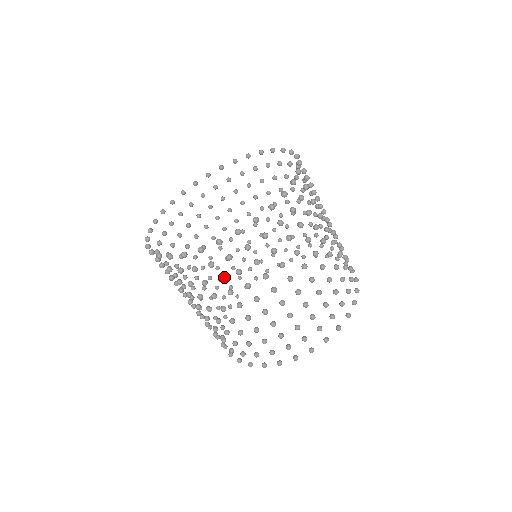
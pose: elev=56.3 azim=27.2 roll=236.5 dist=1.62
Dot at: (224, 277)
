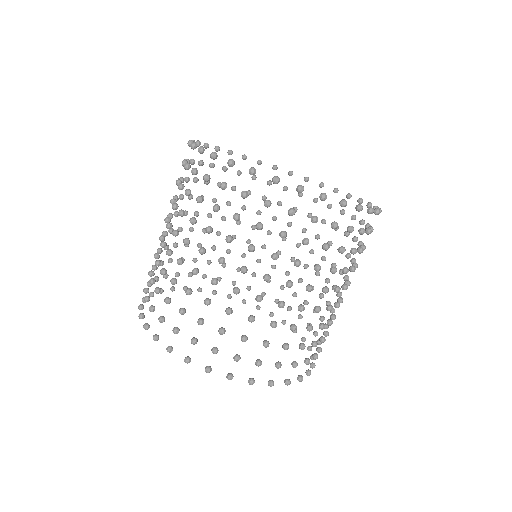
Dot at: (239, 268)
